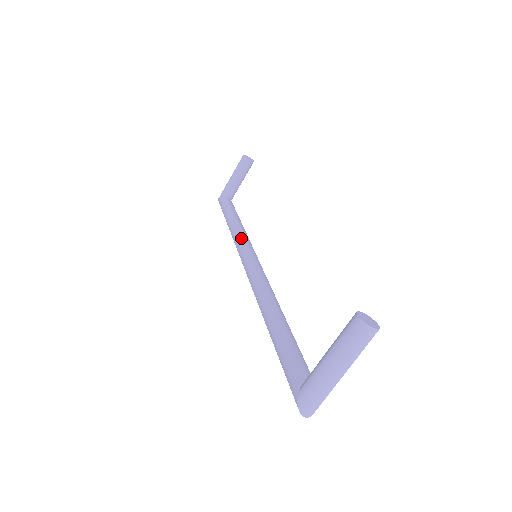
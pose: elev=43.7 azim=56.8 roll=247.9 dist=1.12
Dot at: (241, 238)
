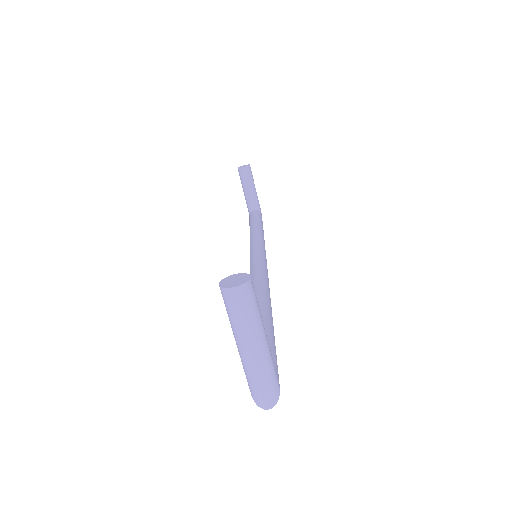
Dot at: (250, 246)
